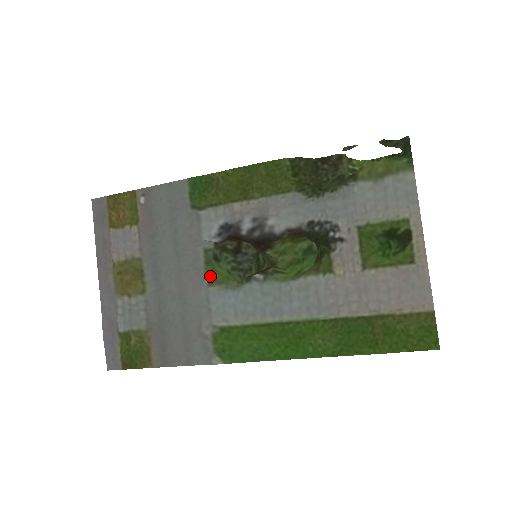
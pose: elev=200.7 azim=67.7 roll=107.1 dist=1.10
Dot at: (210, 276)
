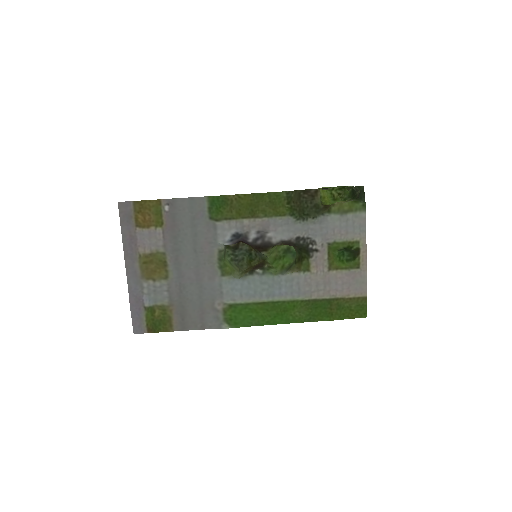
Dot at: (223, 269)
